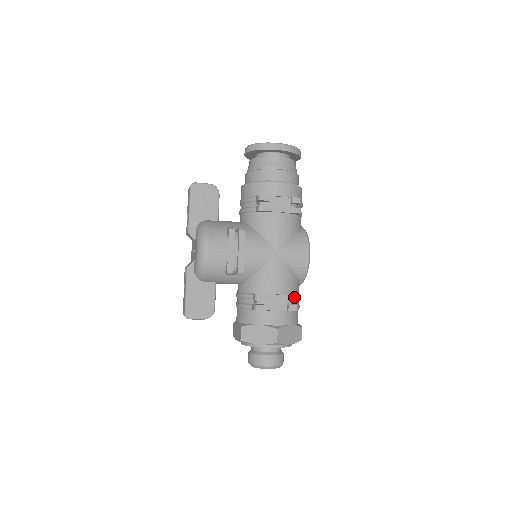
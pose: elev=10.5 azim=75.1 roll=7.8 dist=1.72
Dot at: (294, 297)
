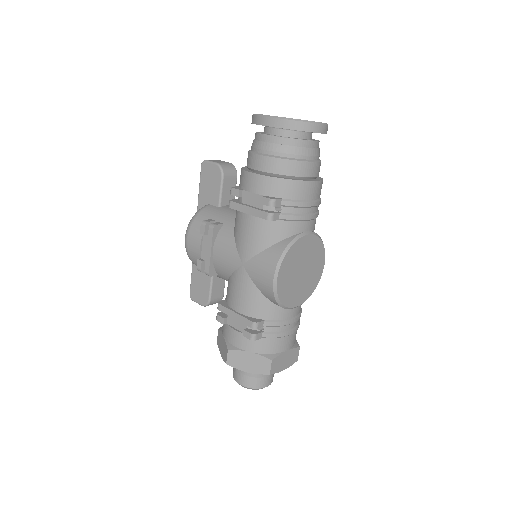
Dot at: (250, 323)
